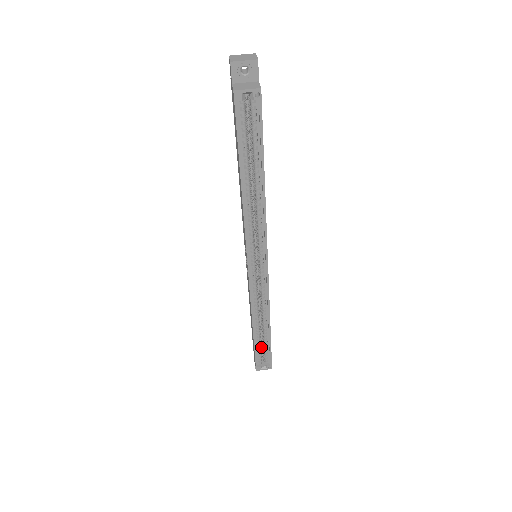
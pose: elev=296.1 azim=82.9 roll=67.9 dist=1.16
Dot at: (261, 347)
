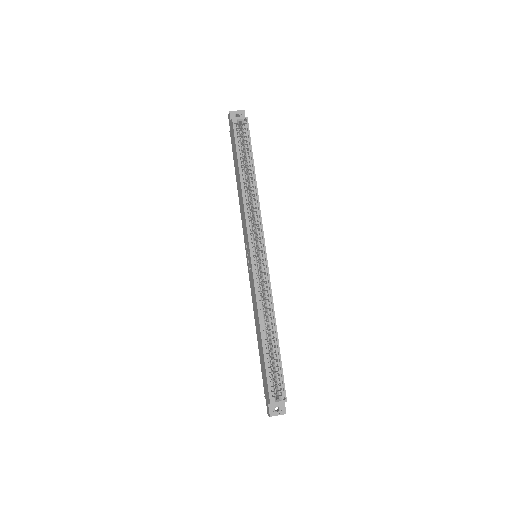
Dot at: (272, 370)
